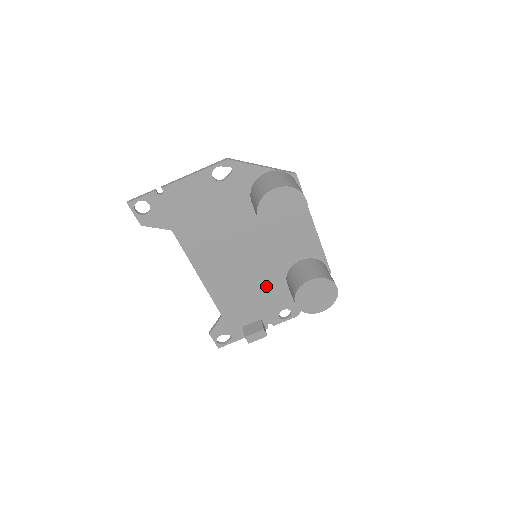
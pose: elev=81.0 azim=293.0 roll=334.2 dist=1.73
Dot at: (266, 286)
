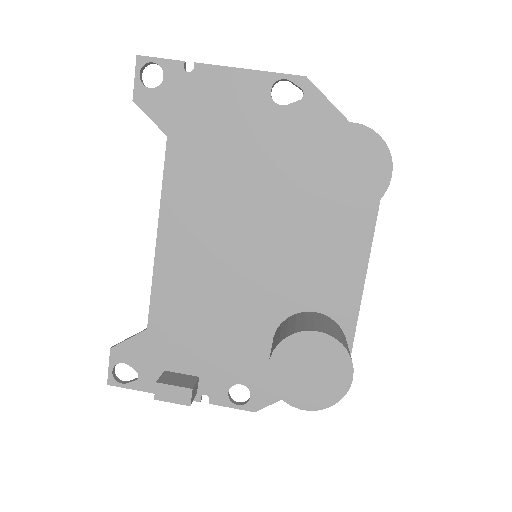
Dot at: (240, 322)
